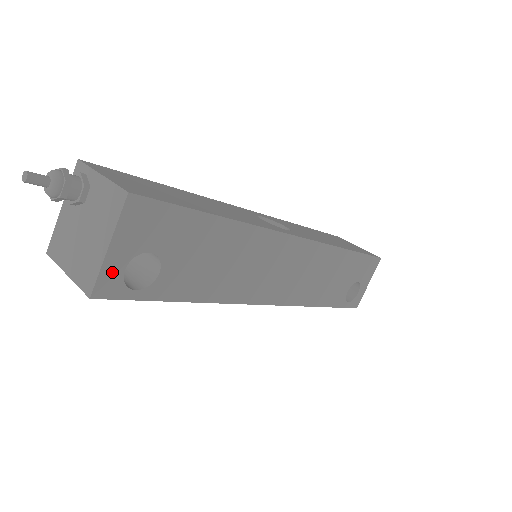
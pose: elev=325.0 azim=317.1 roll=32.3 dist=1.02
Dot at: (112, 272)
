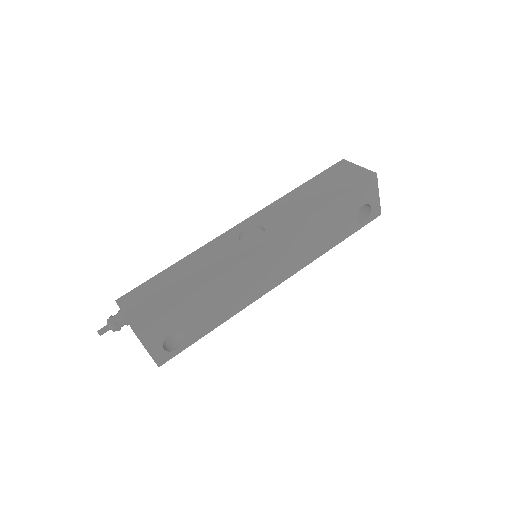
Dot at: (158, 354)
